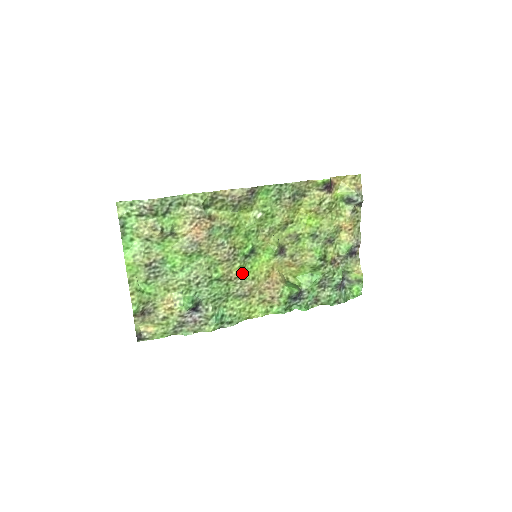
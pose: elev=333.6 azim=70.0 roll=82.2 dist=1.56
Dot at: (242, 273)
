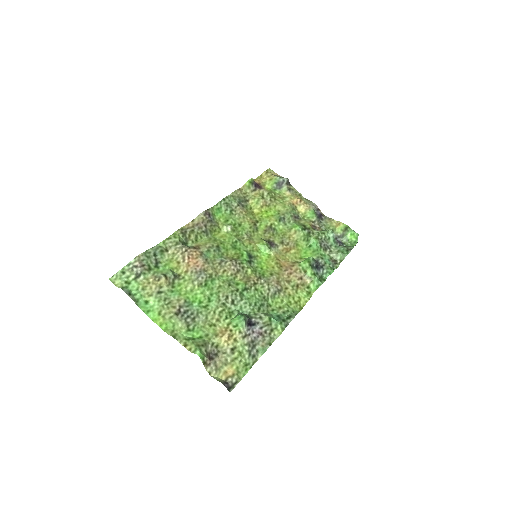
Dot at: (259, 275)
